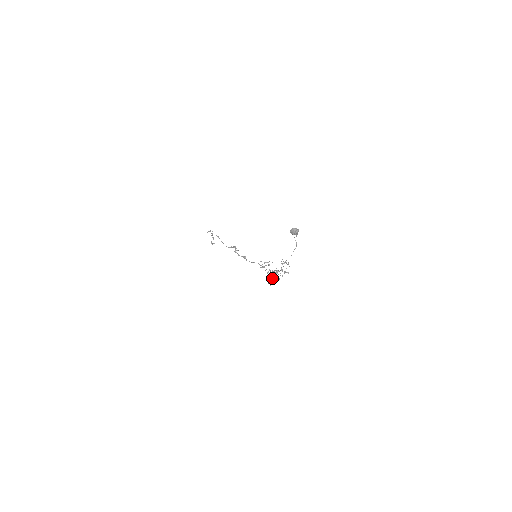
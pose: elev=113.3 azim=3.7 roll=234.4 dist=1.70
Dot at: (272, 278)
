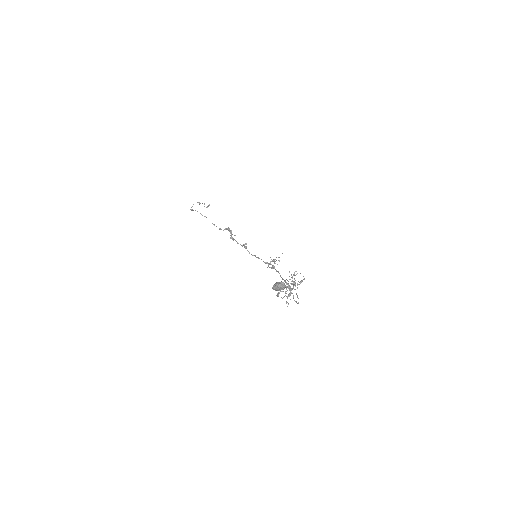
Dot at: (287, 297)
